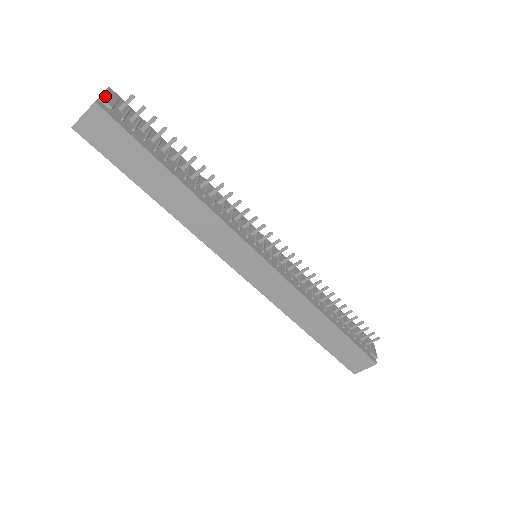
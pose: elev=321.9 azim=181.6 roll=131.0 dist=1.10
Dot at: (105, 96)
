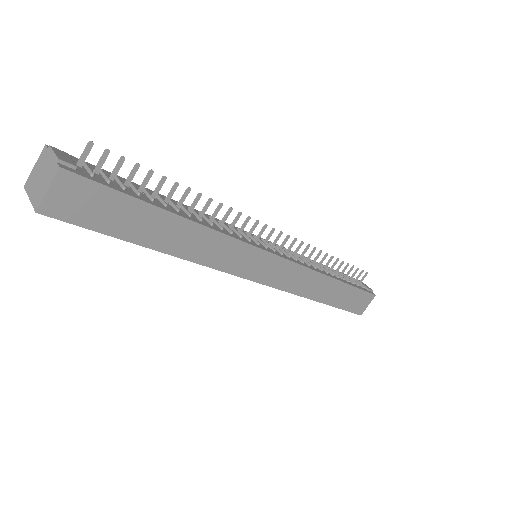
Dot at: (59, 156)
